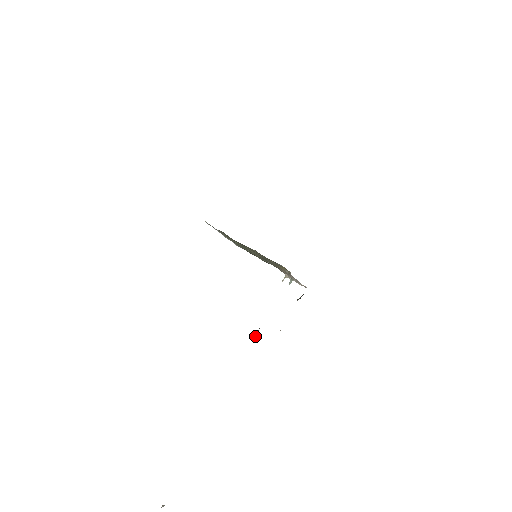
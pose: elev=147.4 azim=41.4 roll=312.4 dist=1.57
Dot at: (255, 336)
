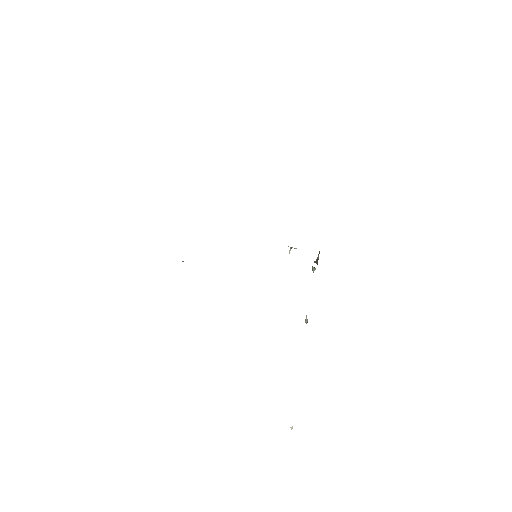
Dot at: occluded
